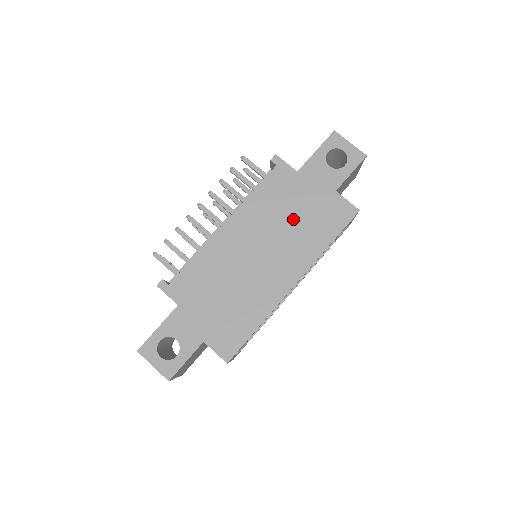
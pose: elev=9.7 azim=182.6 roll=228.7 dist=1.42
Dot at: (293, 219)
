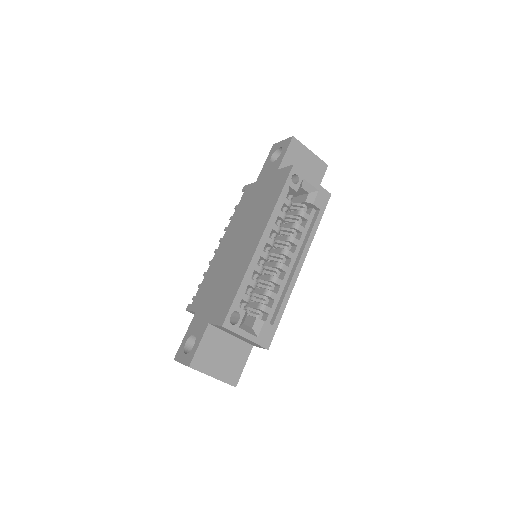
Dot at: (255, 207)
